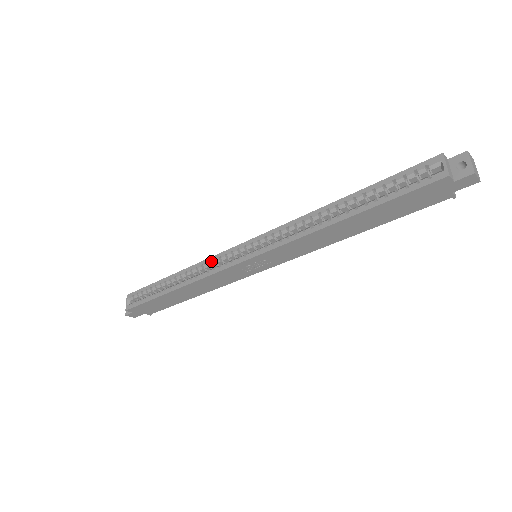
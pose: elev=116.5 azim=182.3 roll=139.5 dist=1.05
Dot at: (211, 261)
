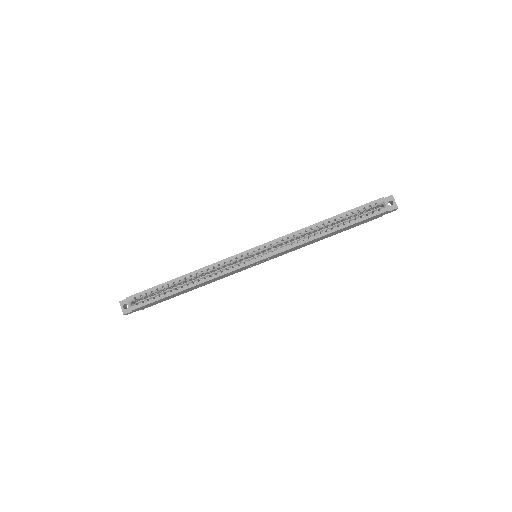
Dot at: (223, 263)
